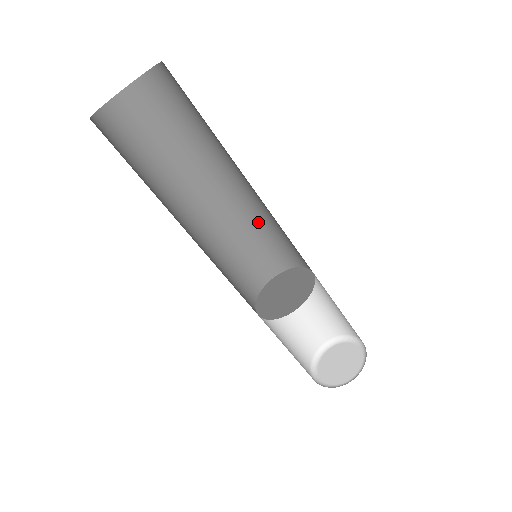
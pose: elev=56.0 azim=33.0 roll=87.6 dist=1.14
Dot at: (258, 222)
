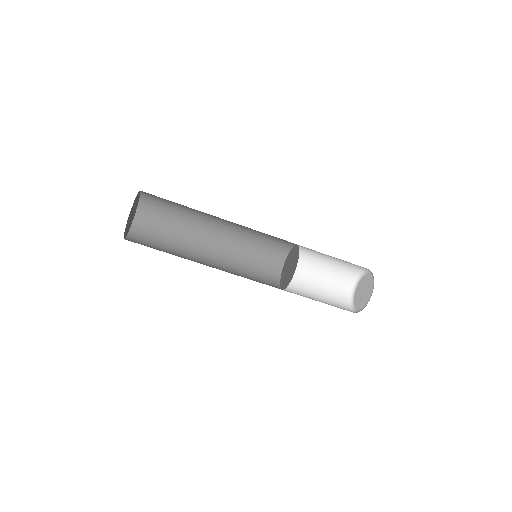
Dot at: (249, 238)
